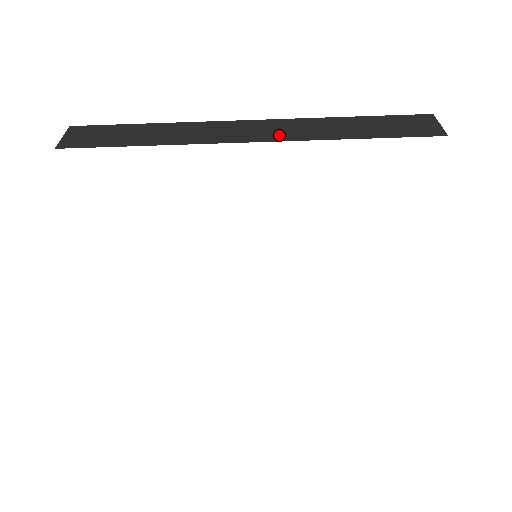
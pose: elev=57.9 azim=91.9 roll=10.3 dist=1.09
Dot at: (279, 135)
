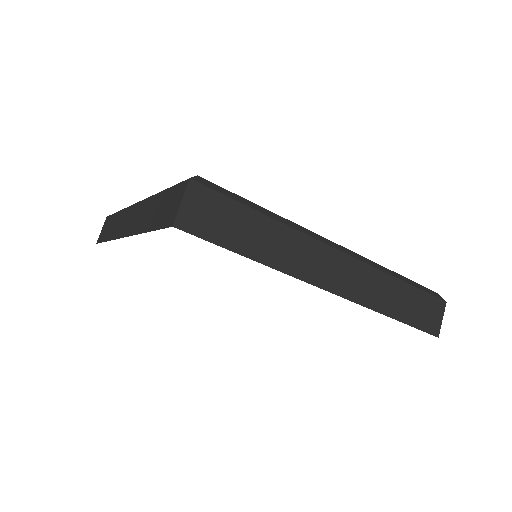
Dot at: (132, 227)
